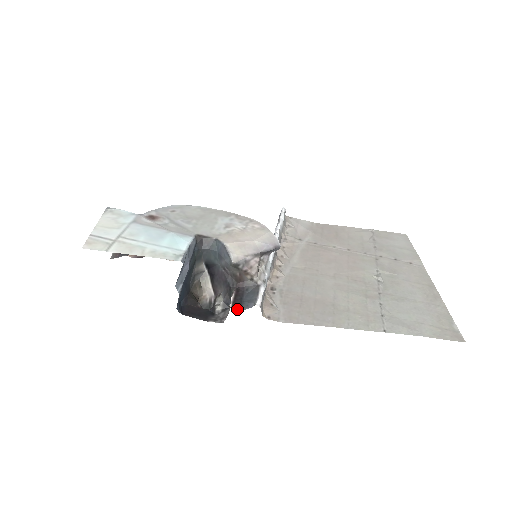
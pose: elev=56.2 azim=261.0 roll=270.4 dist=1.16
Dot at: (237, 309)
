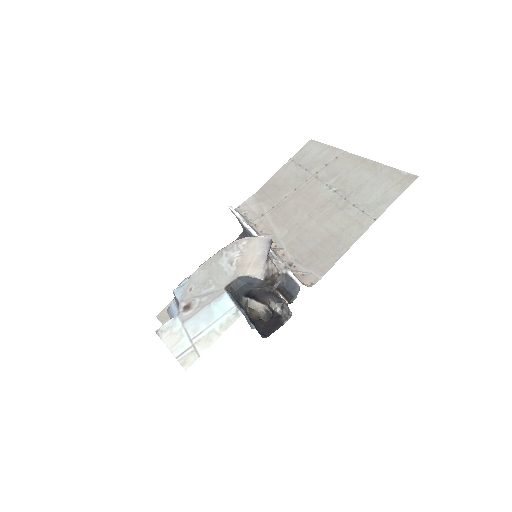
Dot at: (293, 300)
